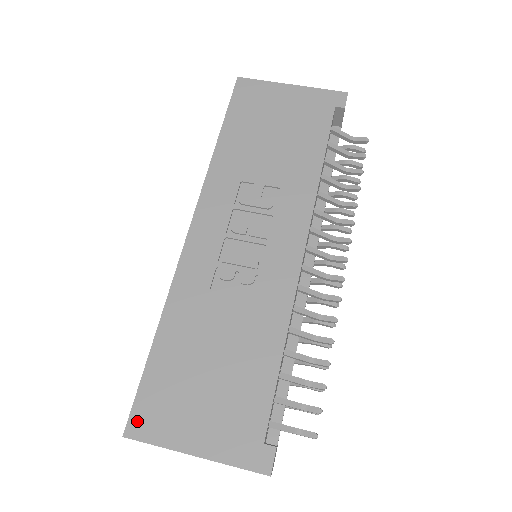
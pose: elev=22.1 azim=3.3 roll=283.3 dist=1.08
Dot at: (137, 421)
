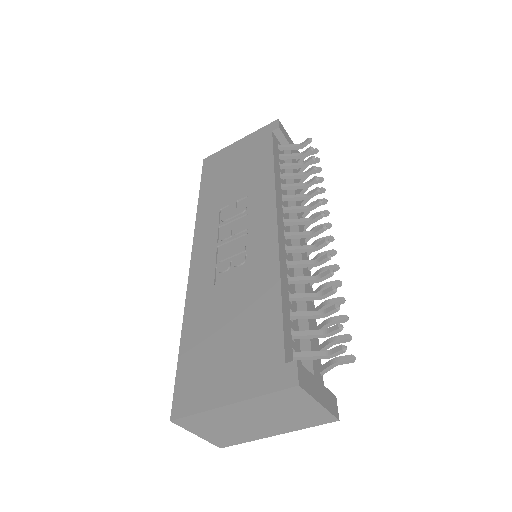
Dot at: (179, 403)
